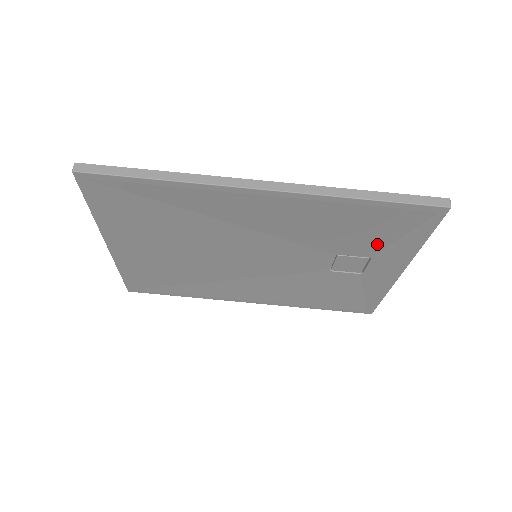
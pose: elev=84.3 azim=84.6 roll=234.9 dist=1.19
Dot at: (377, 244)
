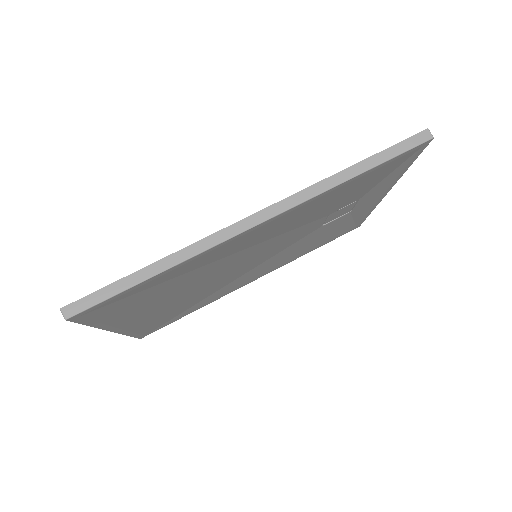
Dot at: (365, 190)
